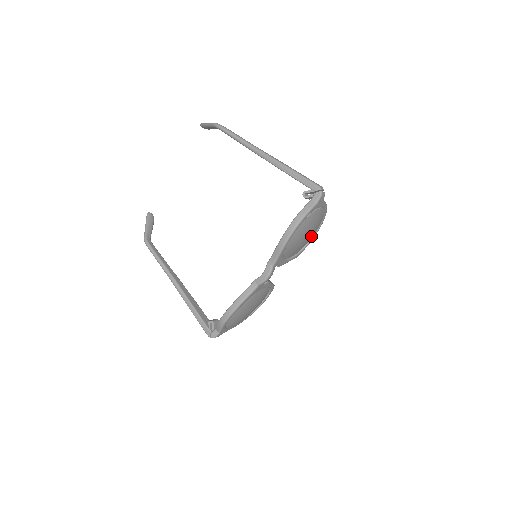
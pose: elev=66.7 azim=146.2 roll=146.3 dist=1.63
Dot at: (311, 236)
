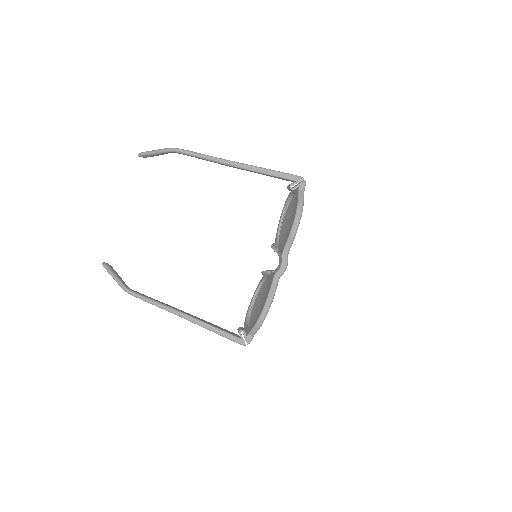
Dot at: occluded
